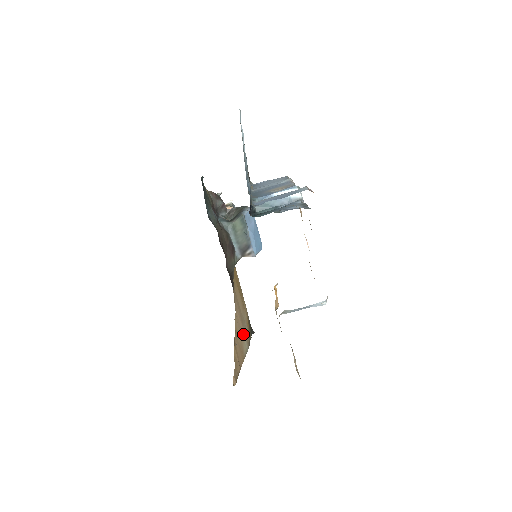
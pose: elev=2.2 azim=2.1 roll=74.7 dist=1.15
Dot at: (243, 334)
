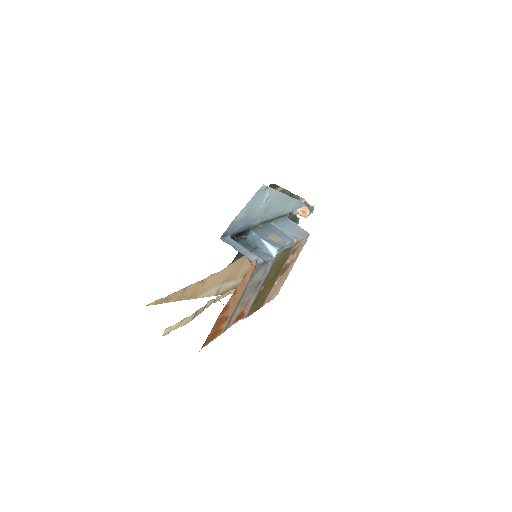
Dot at: (216, 286)
